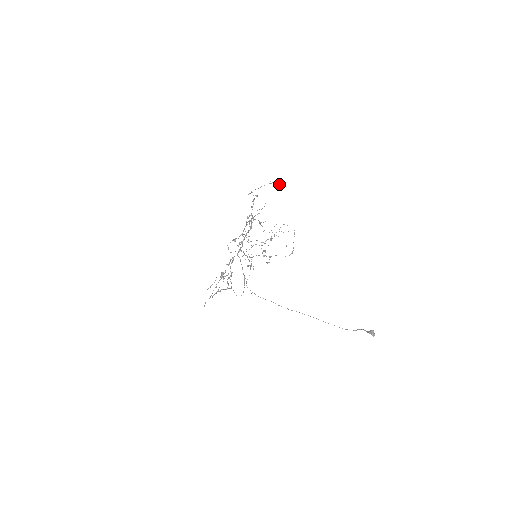
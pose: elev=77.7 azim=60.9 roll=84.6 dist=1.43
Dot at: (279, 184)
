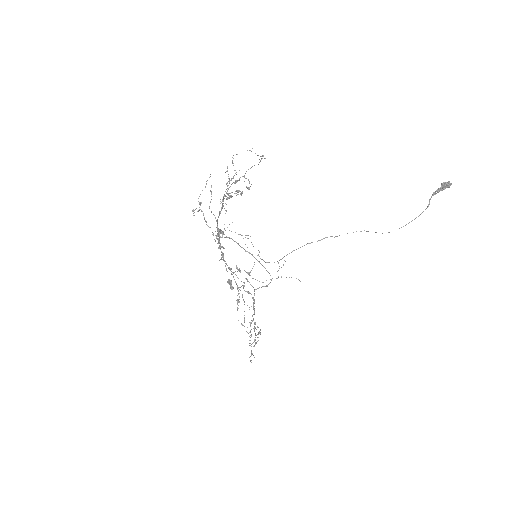
Dot at: occluded
